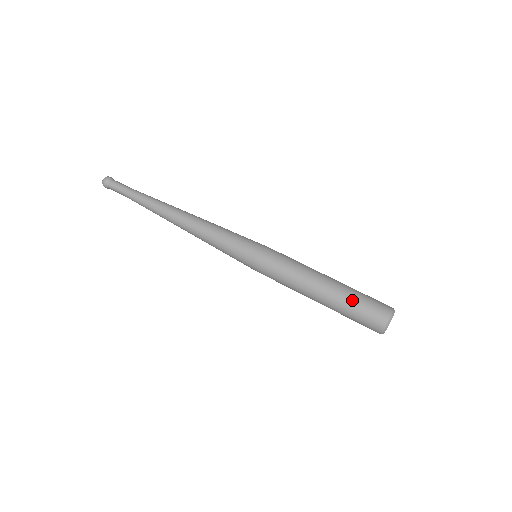
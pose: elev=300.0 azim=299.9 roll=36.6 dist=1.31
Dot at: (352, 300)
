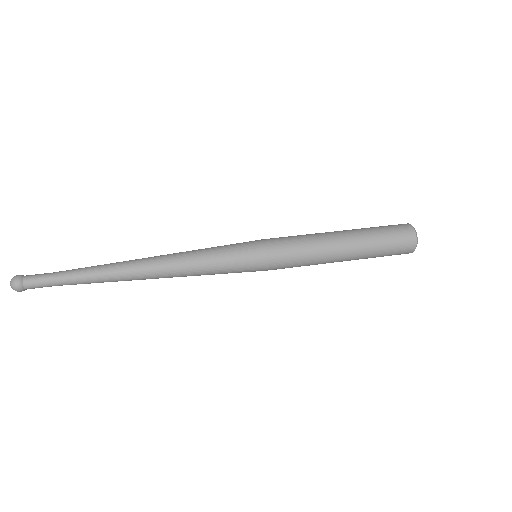
Dot at: (377, 246)
